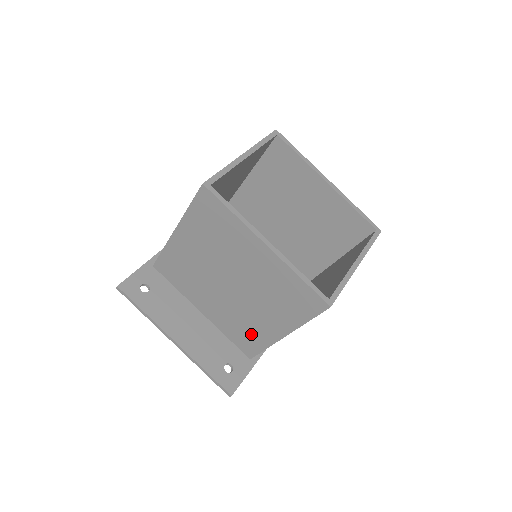
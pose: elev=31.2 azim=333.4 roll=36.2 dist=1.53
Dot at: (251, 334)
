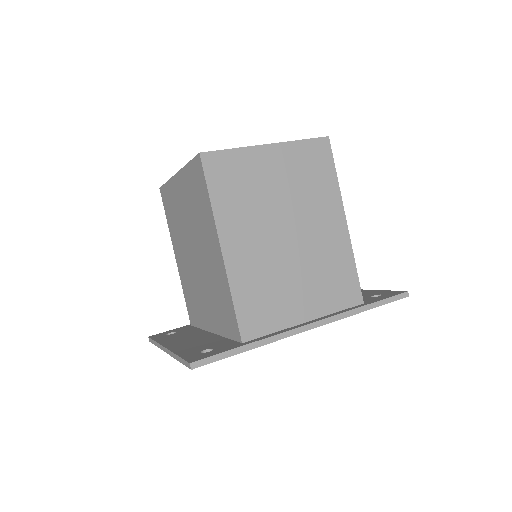
Dot at: (222, 295)
